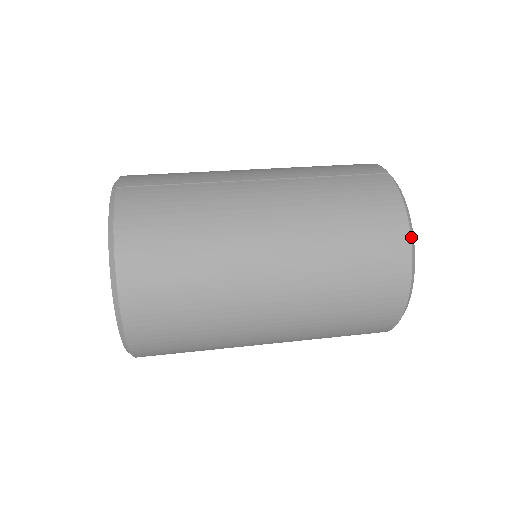
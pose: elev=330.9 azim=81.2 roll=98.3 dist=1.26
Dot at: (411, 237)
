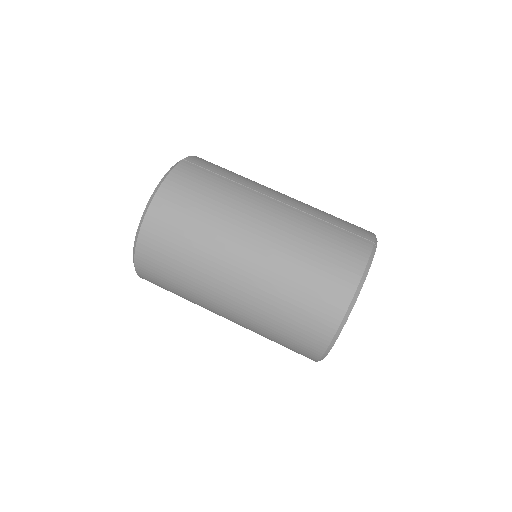
Dot at: (356, 291)
